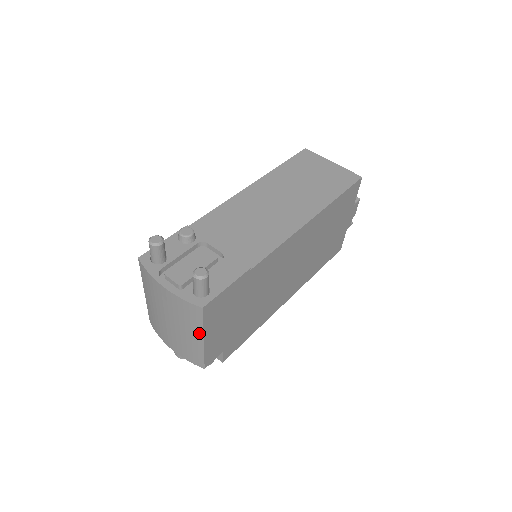
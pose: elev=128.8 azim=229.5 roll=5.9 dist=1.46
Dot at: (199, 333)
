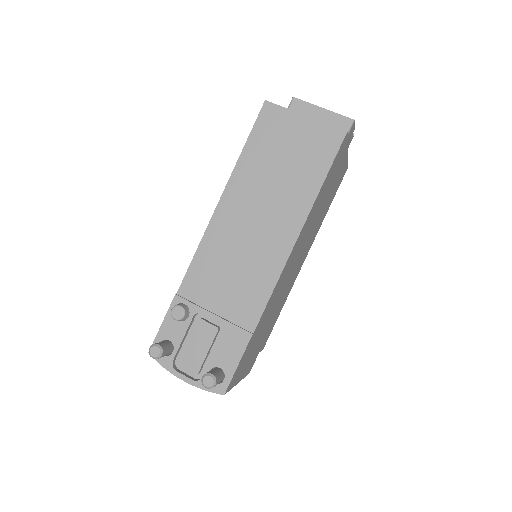
Dot at: occluded
